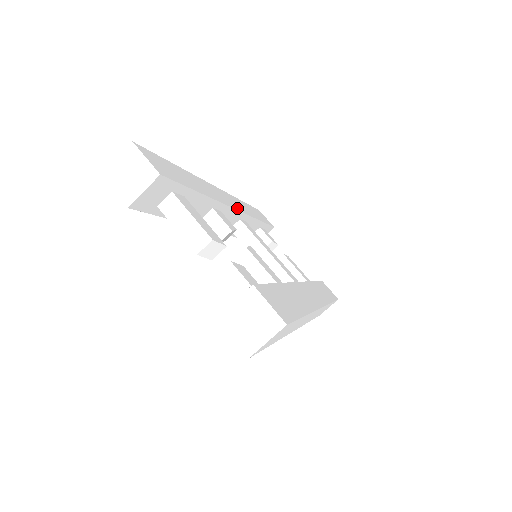
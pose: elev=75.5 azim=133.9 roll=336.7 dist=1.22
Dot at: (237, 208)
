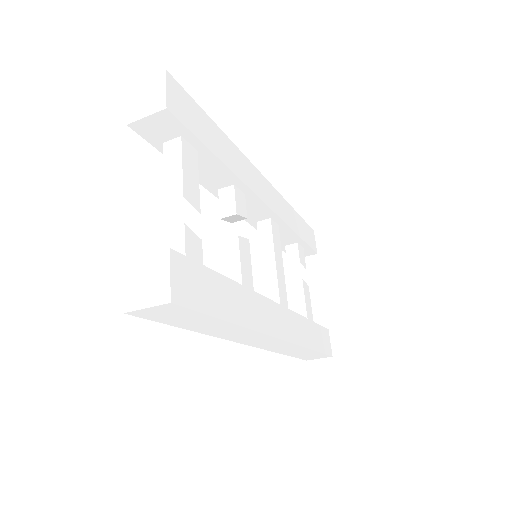
Dot at: (270, 204)
